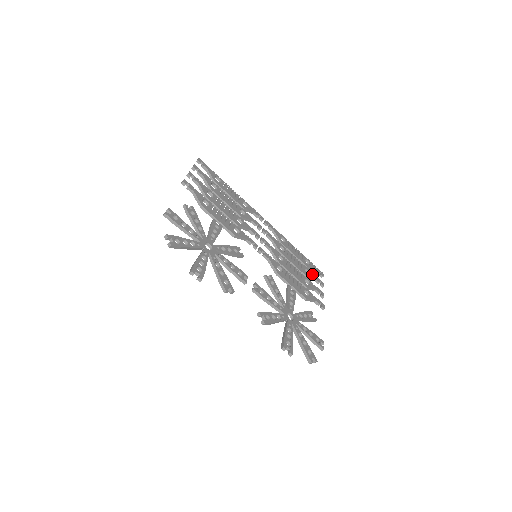
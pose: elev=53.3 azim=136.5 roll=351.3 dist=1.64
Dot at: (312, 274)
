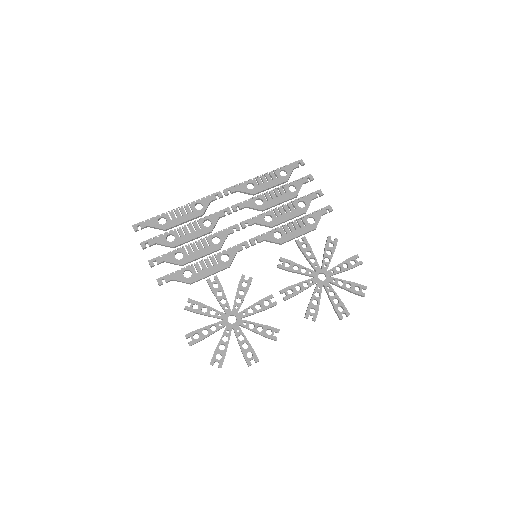
Dot at: (297, 183)
